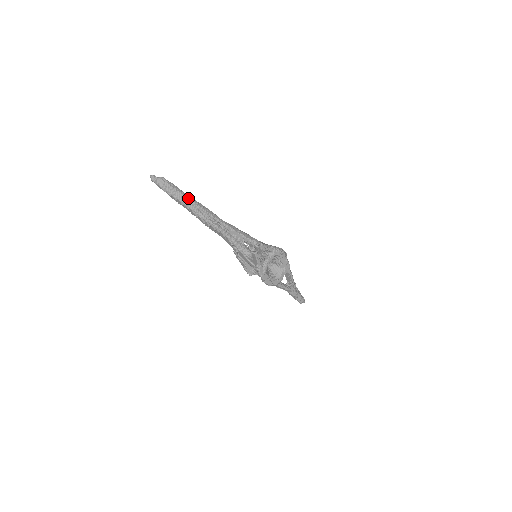
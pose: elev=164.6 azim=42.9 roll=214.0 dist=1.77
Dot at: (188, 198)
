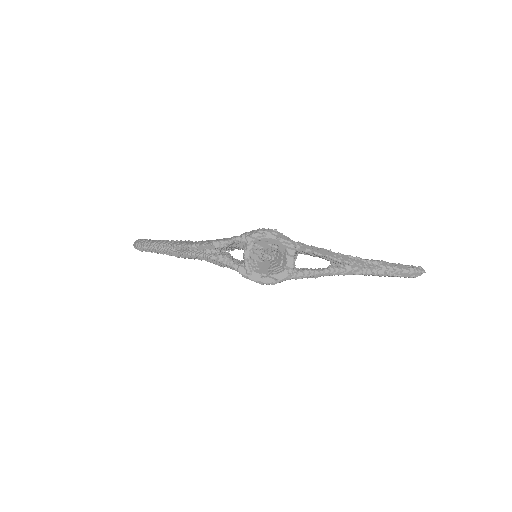
Dot at: (155, 243)
